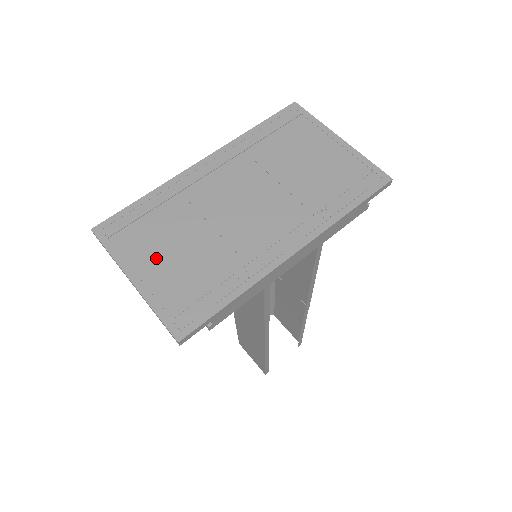
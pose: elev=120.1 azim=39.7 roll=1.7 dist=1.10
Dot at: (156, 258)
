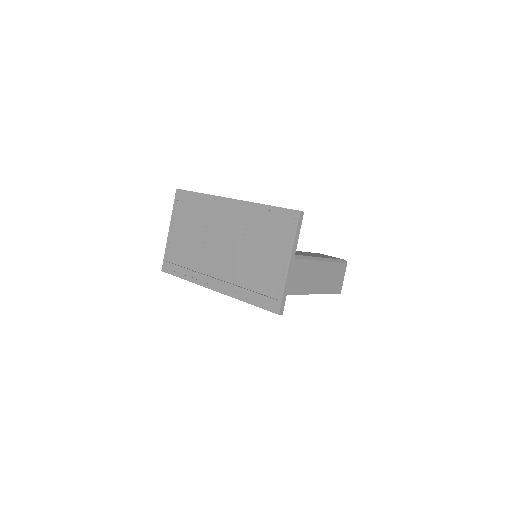
Dot at: (181, 230)
